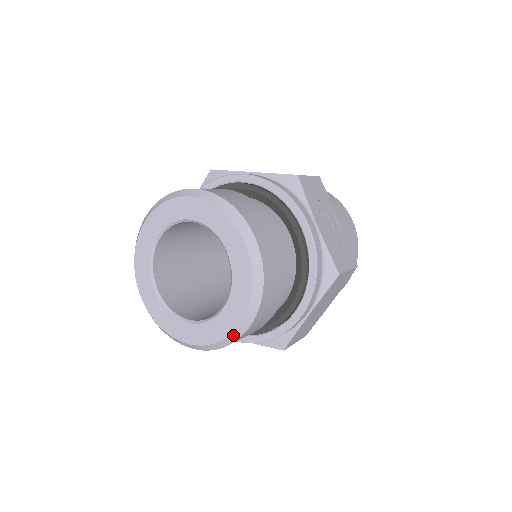
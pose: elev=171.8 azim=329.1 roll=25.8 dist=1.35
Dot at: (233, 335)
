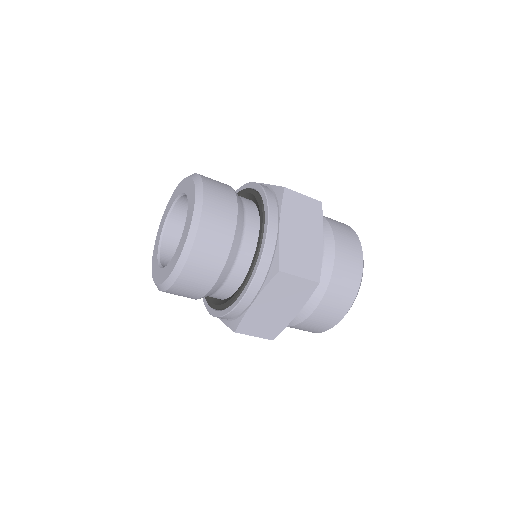
Dot at: (193, 223)
